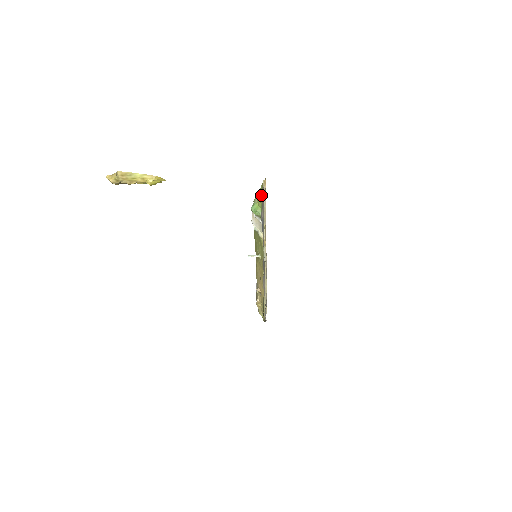
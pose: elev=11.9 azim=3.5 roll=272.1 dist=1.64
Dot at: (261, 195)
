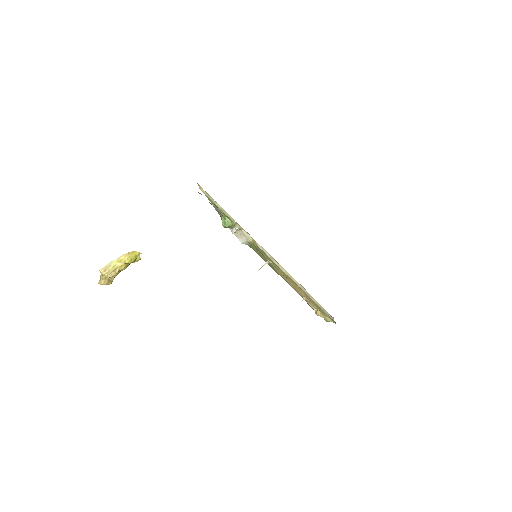
Dot at: (214, 205)
